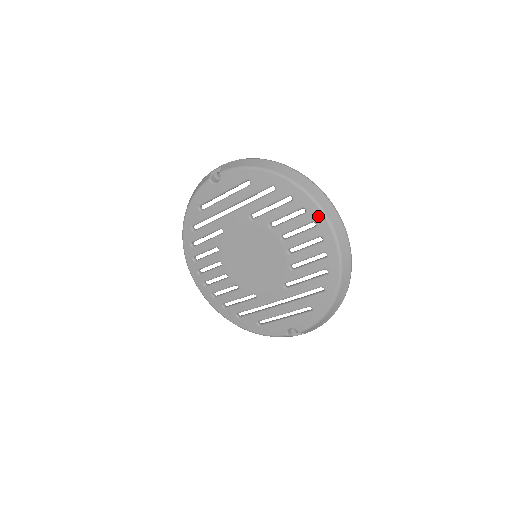
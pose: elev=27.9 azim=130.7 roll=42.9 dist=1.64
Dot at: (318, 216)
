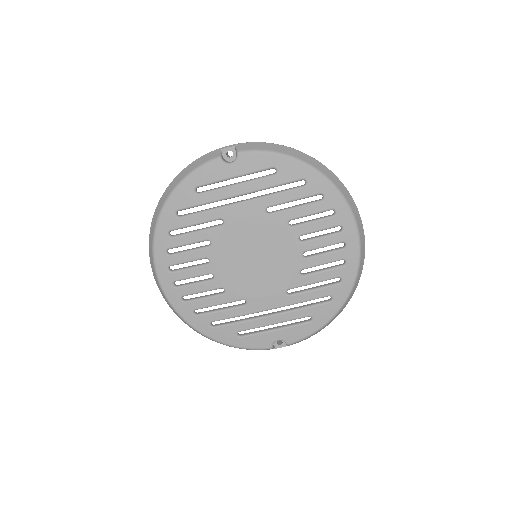
Dot at: (348, 220)
